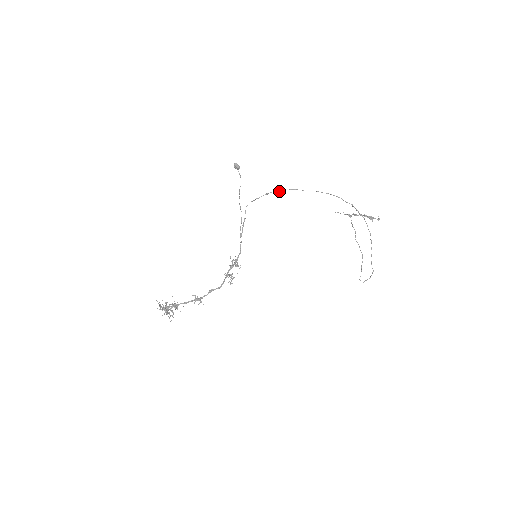
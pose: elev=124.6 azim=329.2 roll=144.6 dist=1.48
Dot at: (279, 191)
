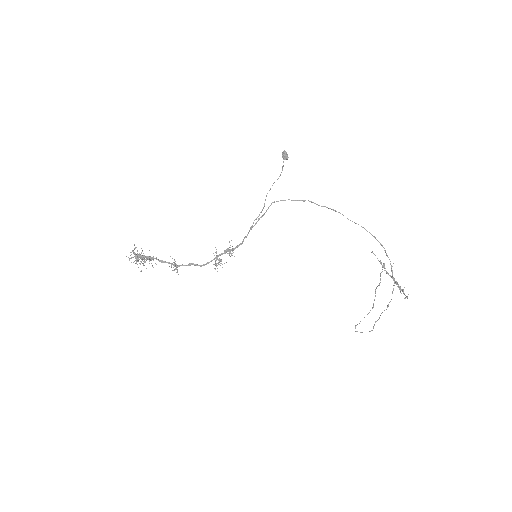
Dot at: (319, 205)
